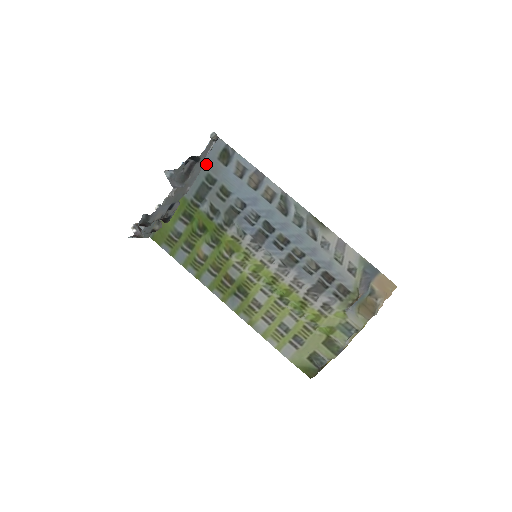
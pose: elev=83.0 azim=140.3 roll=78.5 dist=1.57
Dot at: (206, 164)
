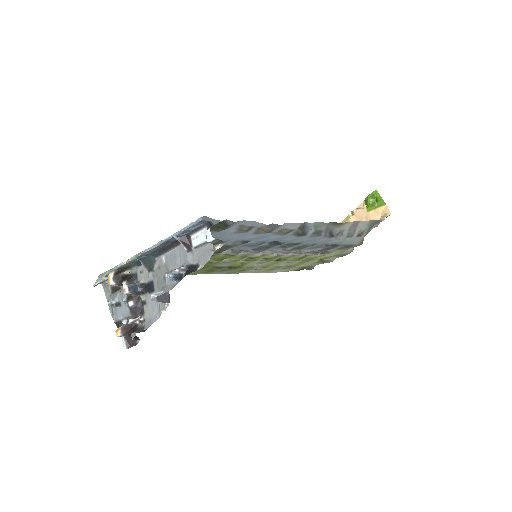
Dot at: occluded
